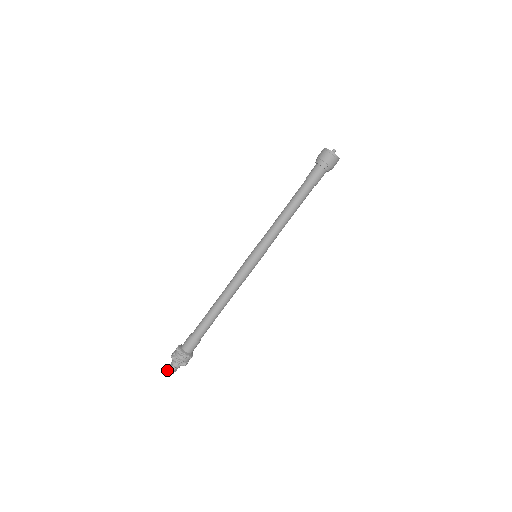
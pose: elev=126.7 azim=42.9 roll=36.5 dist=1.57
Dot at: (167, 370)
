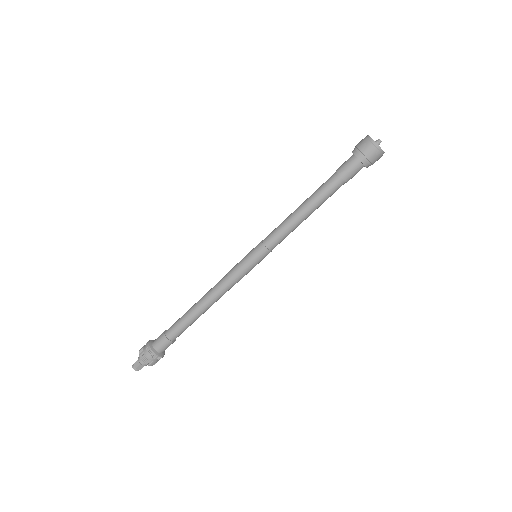
Dot at: (133, 364)
